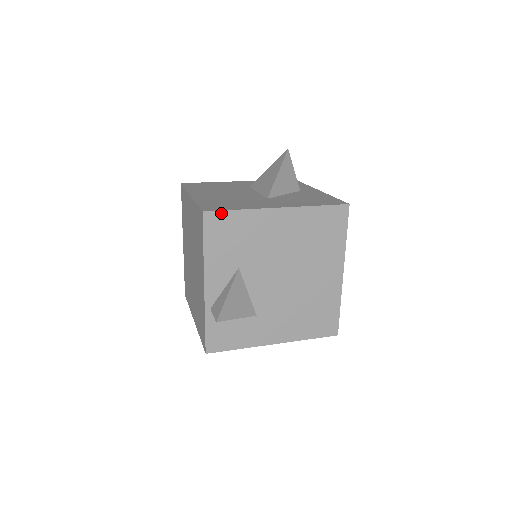
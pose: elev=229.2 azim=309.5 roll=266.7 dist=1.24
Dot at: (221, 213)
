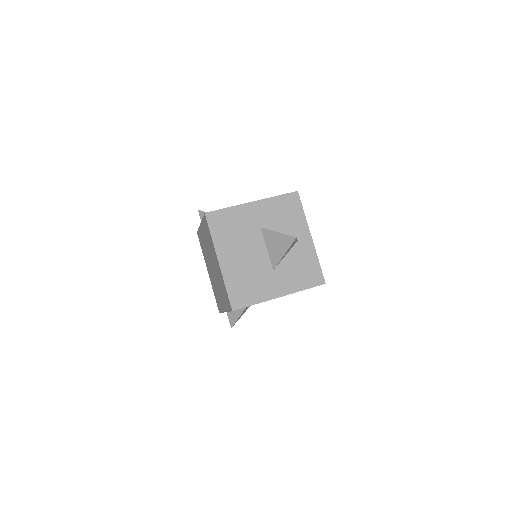
Dot at: occluded
